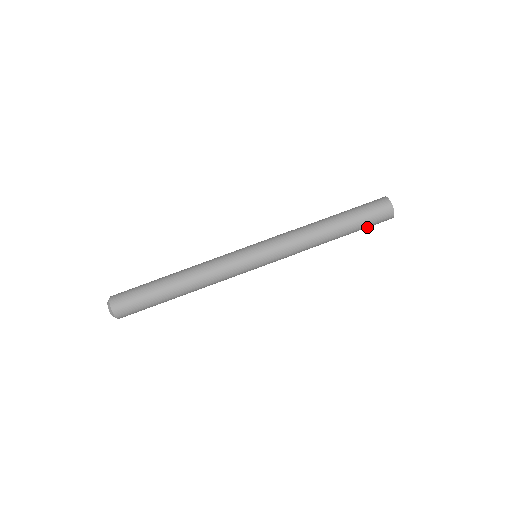
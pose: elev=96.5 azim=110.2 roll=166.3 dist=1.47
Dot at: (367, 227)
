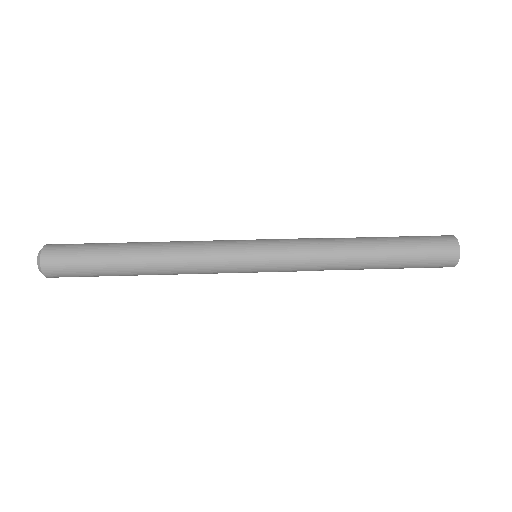
Dot at: (414, 267)
